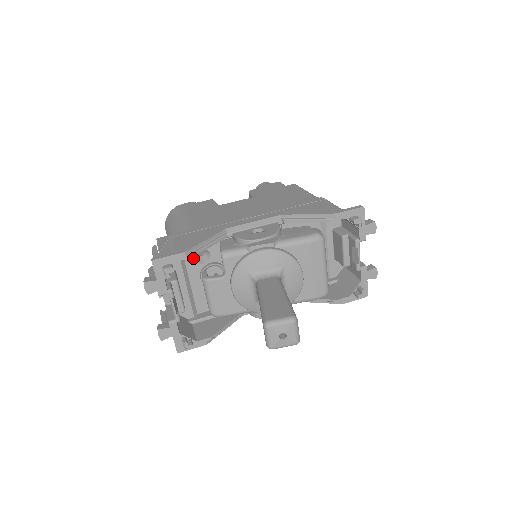
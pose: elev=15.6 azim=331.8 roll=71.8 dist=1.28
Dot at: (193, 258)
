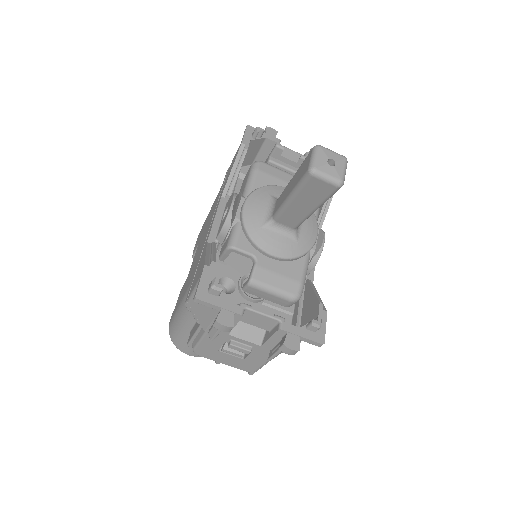
Dot at: (223, 295)
